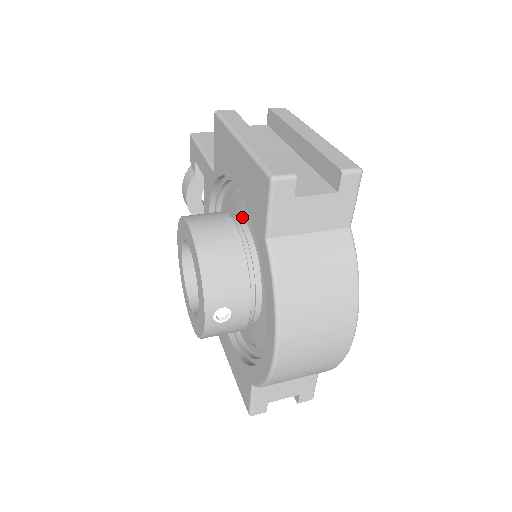
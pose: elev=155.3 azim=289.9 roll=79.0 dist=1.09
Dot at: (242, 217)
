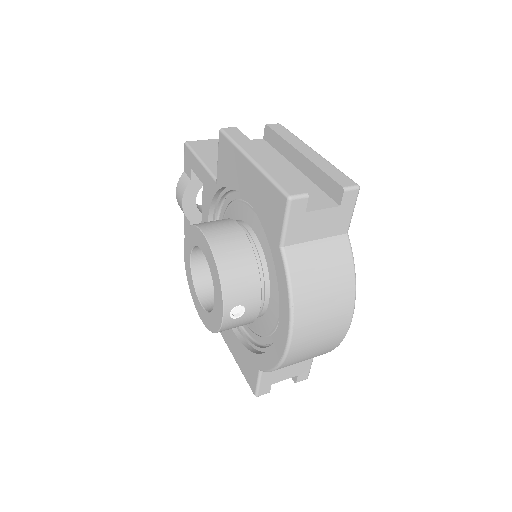
Dot at: (247, 224)
